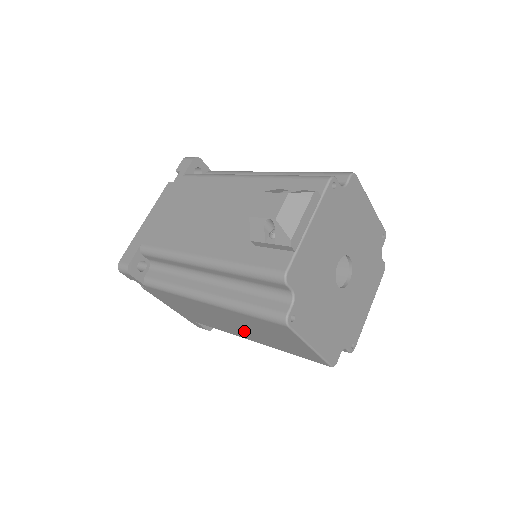
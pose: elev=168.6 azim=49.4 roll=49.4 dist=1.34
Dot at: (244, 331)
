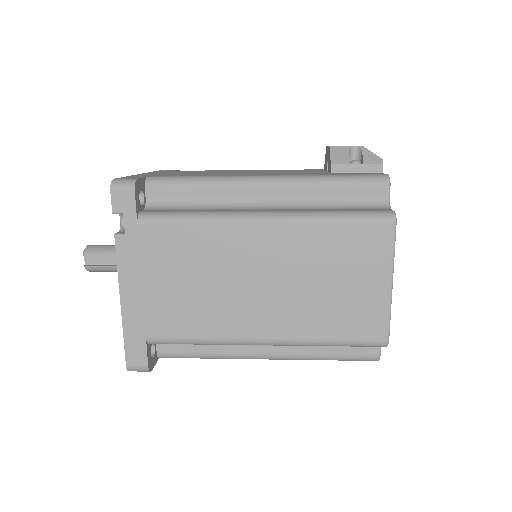
Dot at: (273, 301)
